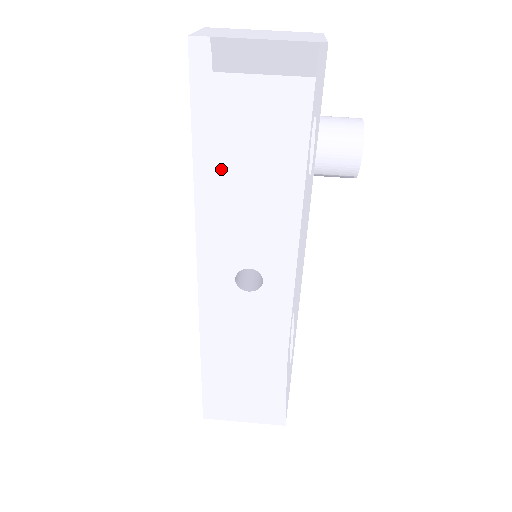
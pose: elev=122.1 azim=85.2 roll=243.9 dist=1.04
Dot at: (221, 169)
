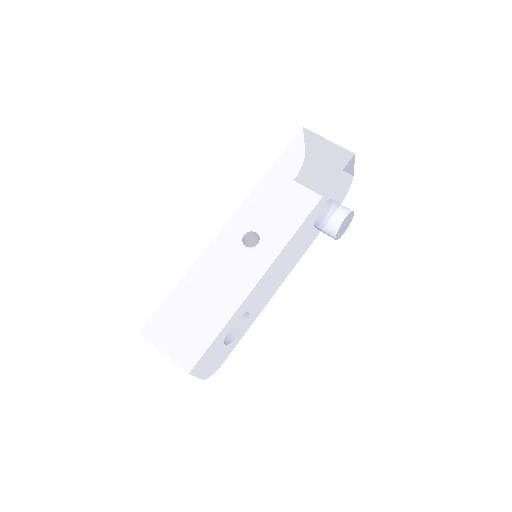
Dot at: (279, 178)
